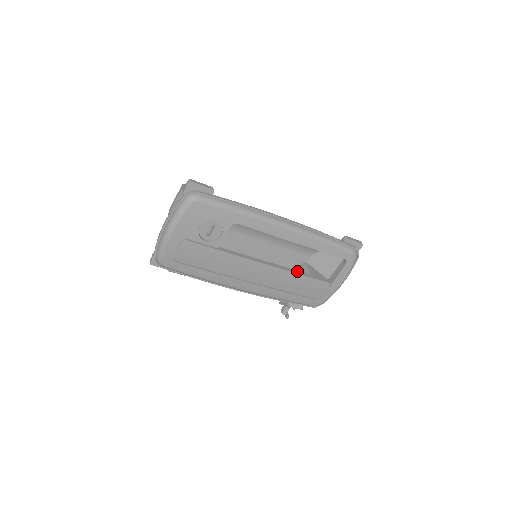
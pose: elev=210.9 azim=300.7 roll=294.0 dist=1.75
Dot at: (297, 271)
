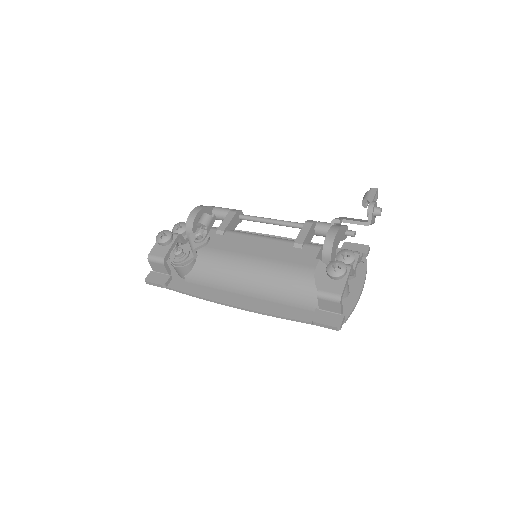
Dot at: occluded
